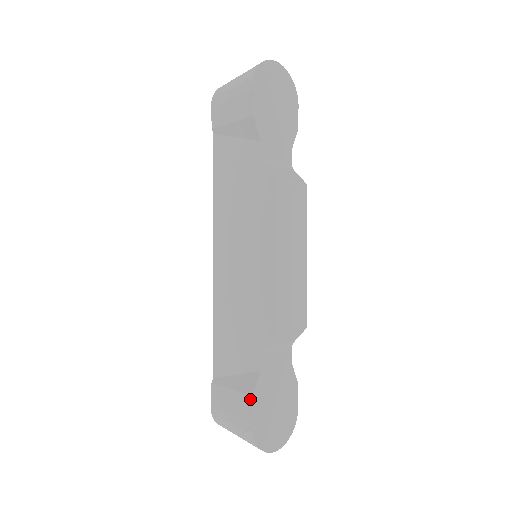
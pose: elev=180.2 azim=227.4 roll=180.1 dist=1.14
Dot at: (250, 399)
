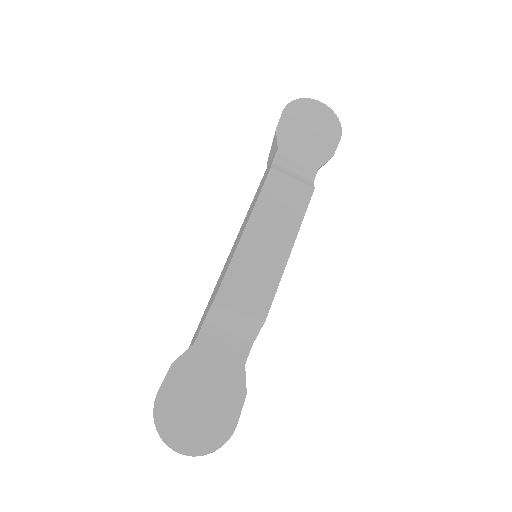
Dot at: (170, 367)
